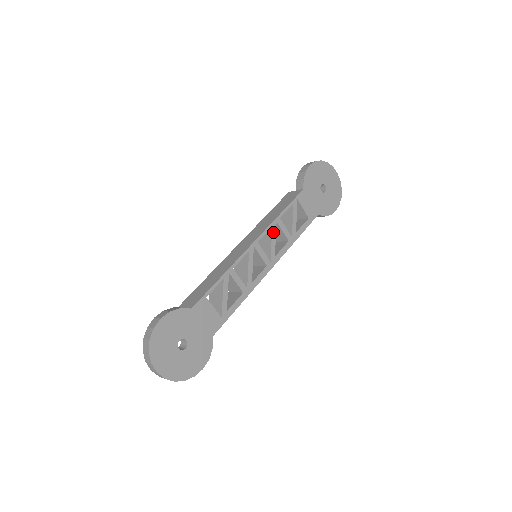
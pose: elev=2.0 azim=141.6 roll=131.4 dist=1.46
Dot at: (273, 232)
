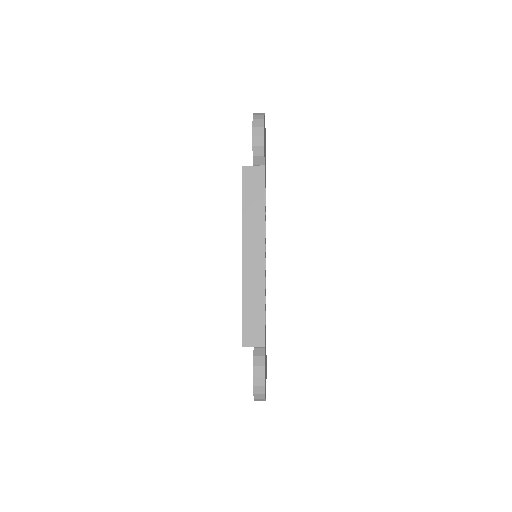
Dot at: occluded
